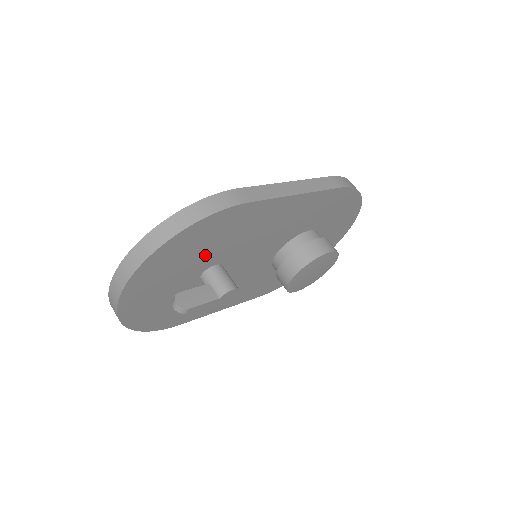
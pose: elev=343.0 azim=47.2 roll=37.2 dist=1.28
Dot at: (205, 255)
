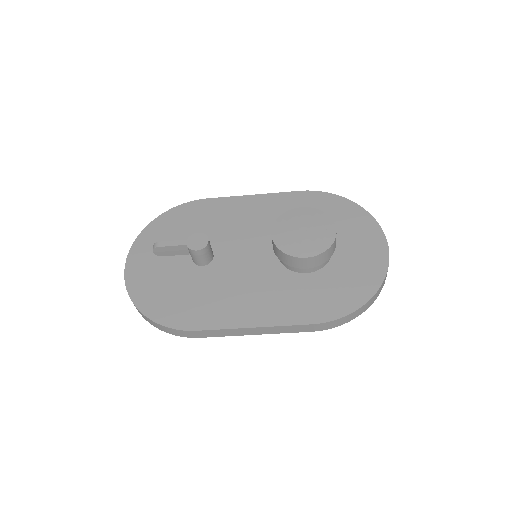
Dot at: occluded
